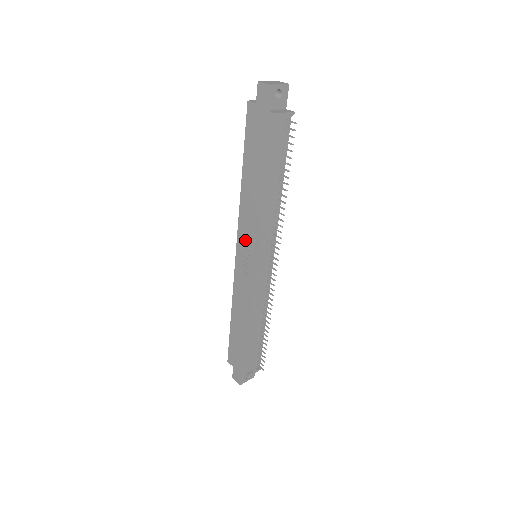
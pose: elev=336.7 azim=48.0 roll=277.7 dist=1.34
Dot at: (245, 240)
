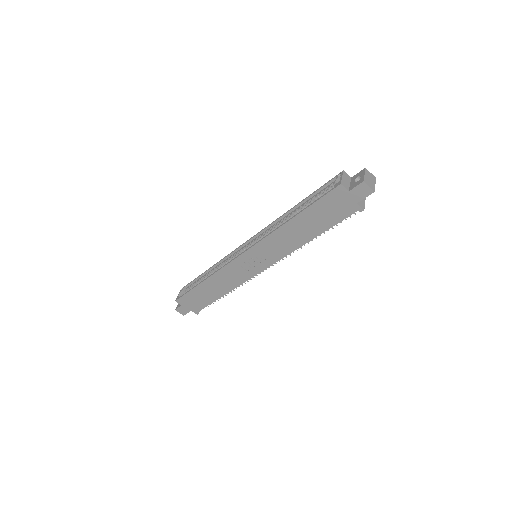
Dot at: (261, 253)
